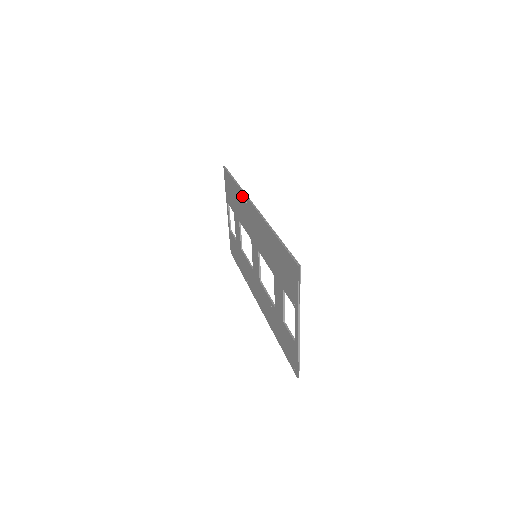
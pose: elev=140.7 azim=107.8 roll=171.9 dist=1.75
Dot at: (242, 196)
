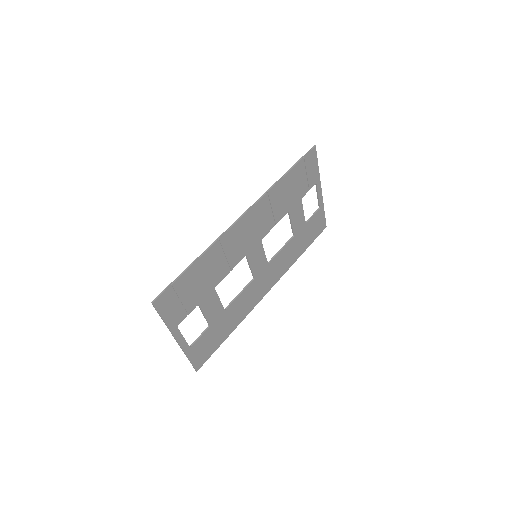
Dot at: (268, 195)
